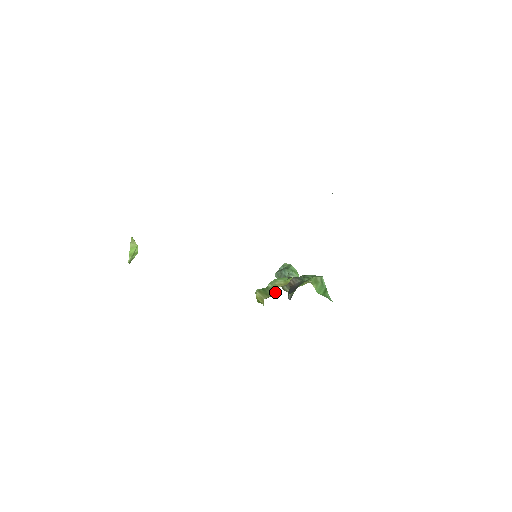
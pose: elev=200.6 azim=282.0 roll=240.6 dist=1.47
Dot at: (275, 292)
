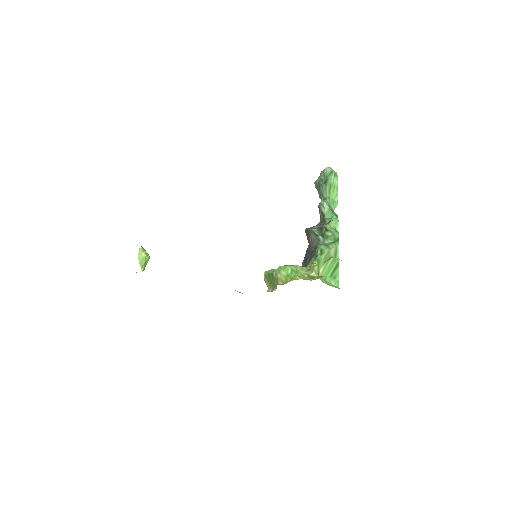
Dot at: (276, 288)
